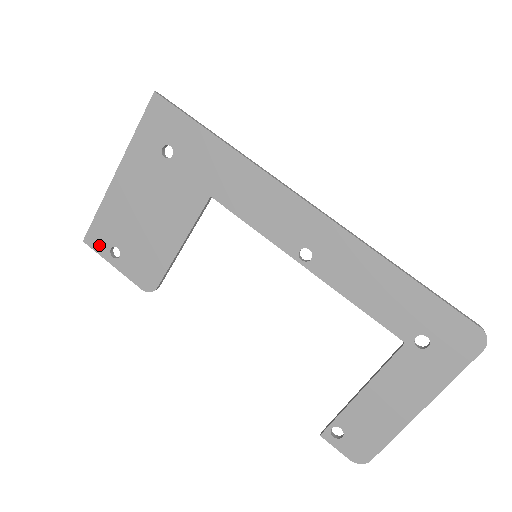
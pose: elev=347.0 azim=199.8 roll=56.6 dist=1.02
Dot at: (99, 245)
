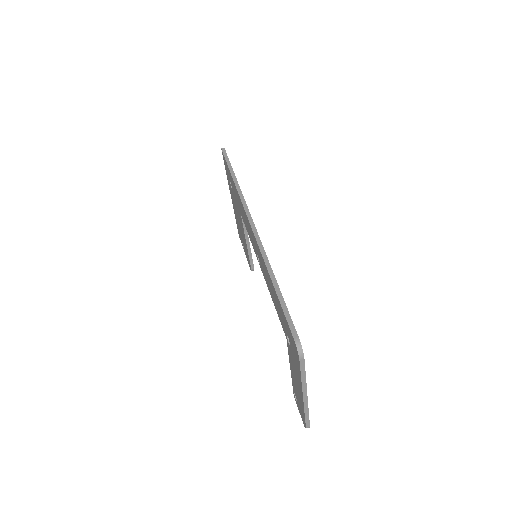
Dot at: (240, 239)
